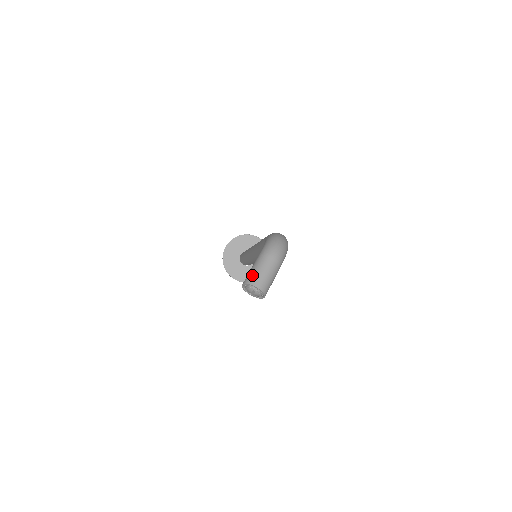
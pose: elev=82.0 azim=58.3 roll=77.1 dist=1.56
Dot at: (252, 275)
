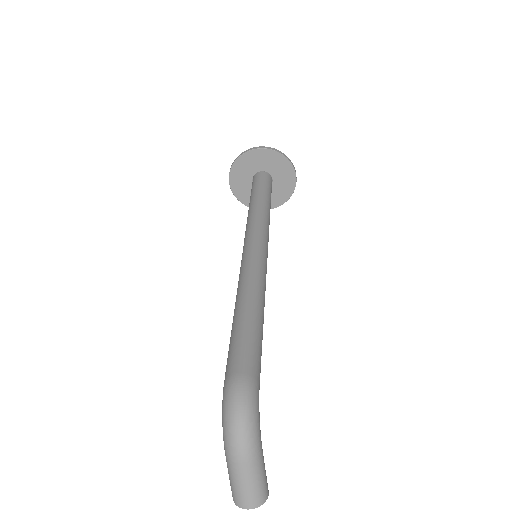
Dot at: (233, 493)
